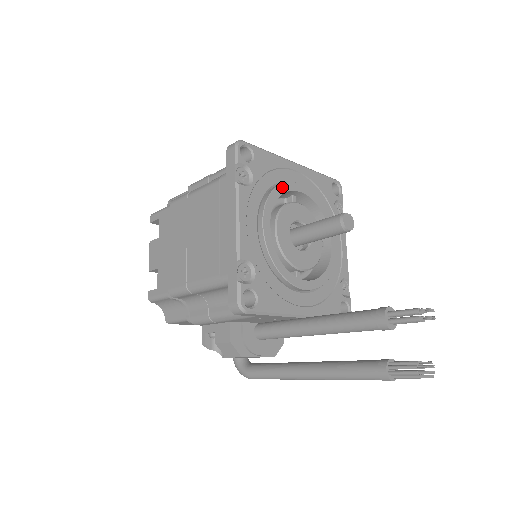
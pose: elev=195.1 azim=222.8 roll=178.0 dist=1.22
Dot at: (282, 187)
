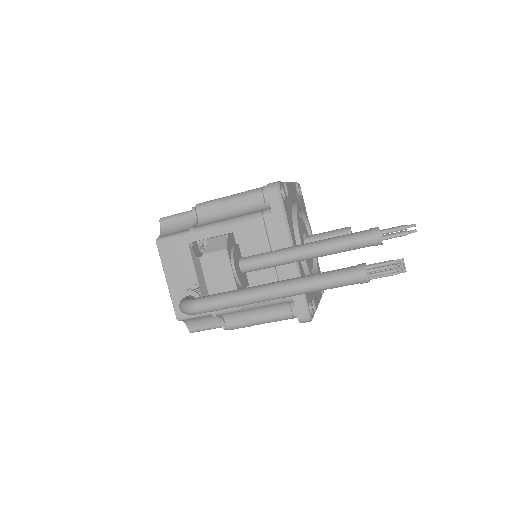
Dot at: (308, 220)
